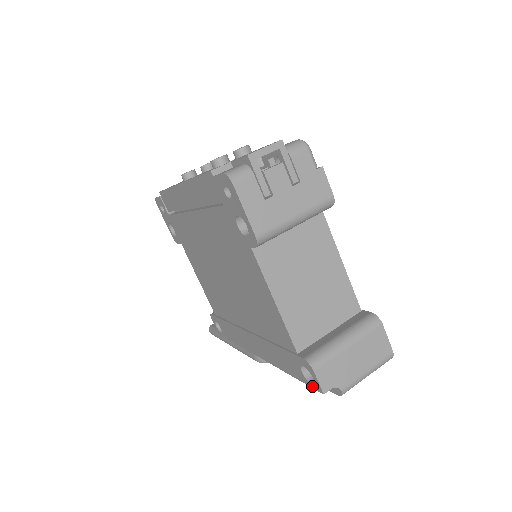
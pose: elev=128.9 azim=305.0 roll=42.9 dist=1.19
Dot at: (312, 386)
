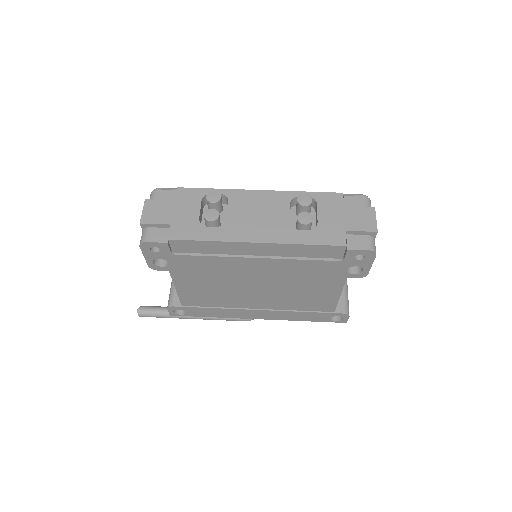
Dot at: (336, 322)
